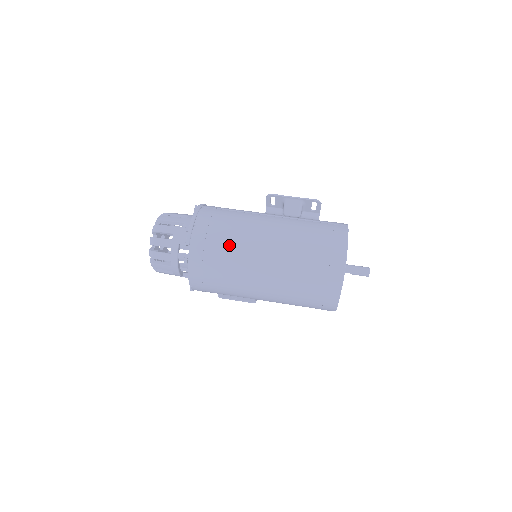
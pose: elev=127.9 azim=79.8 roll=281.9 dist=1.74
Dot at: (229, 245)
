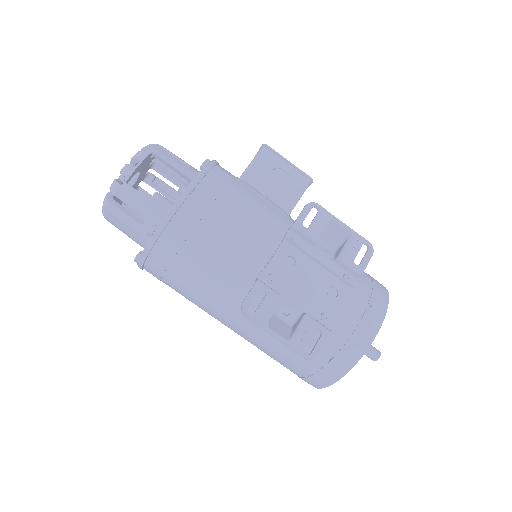
Dot at: occluded
